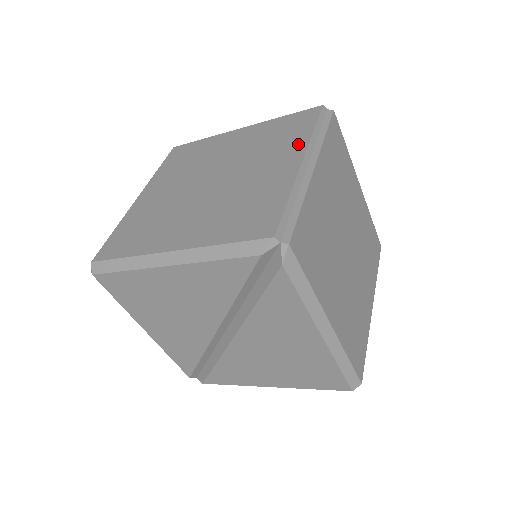
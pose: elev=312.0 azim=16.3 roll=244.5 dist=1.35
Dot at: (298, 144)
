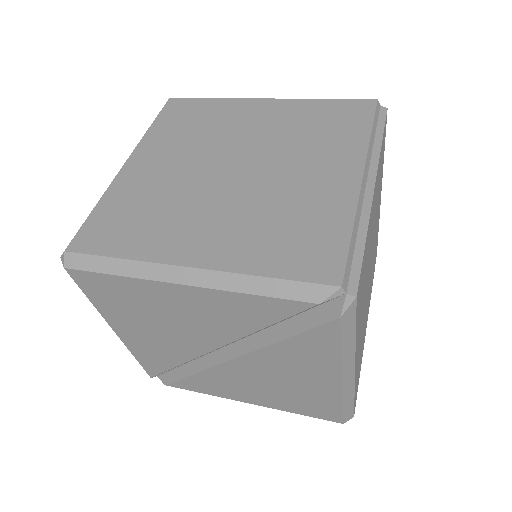
Dot at: (353, 149)
